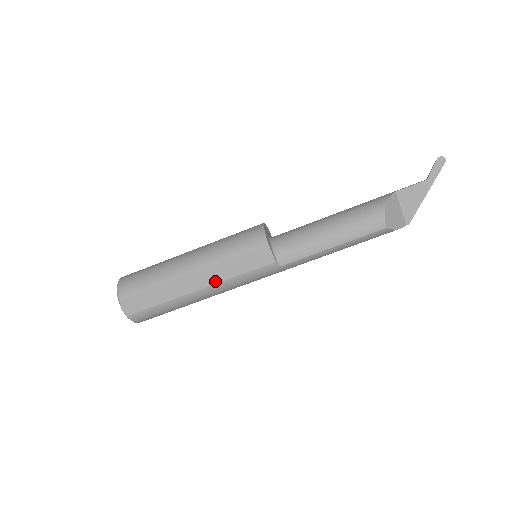
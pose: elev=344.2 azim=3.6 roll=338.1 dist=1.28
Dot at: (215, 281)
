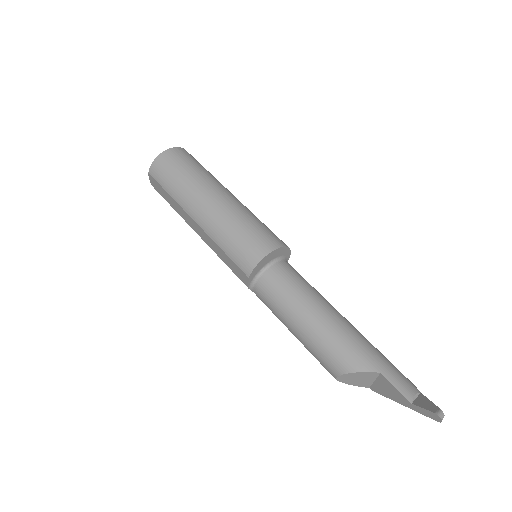
Dot at: (207, 242)
